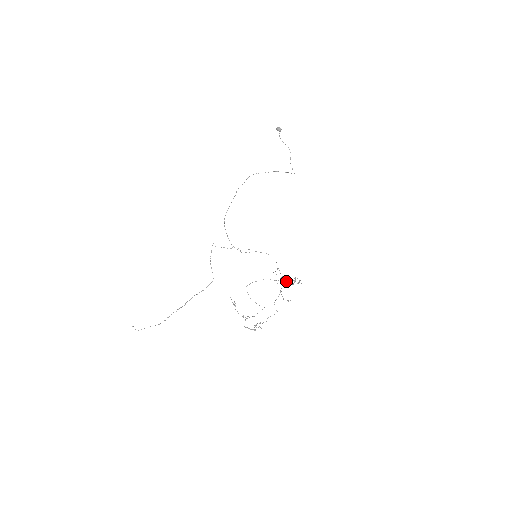
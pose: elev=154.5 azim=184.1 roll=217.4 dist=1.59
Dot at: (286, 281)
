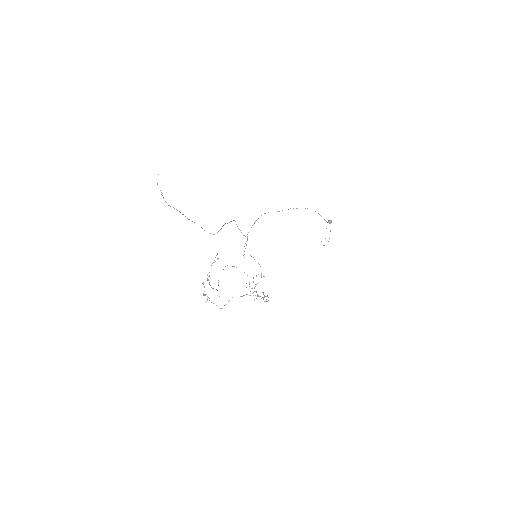
Dot at: (253, 295)
